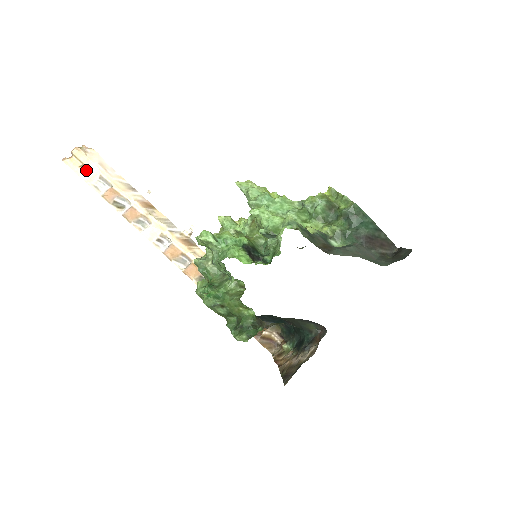
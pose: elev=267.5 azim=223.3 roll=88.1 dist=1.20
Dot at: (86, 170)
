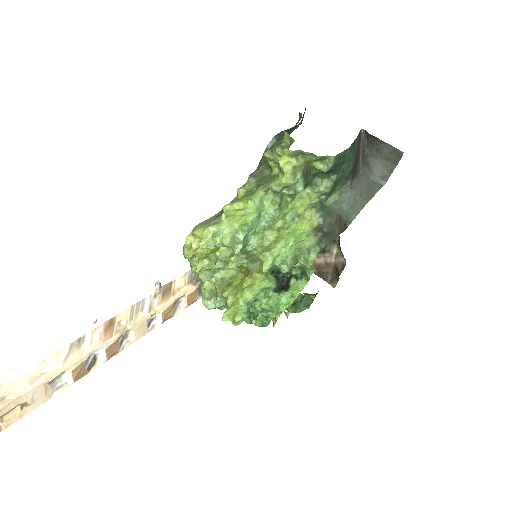
Dot at: (32, 401)
